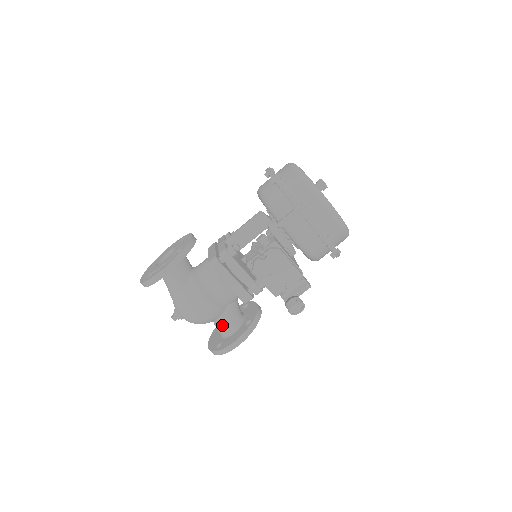
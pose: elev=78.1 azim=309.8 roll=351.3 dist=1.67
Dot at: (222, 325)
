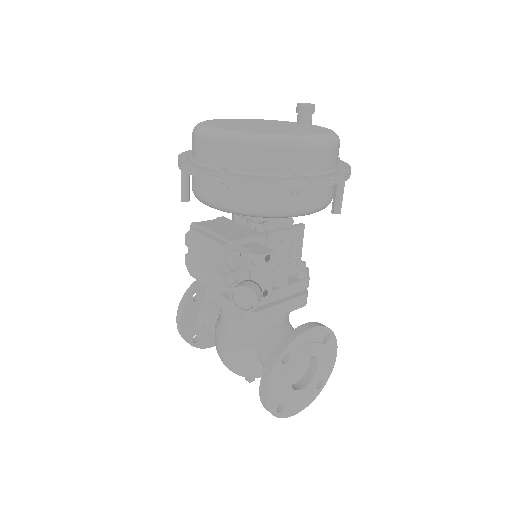
Dot at: occluded
